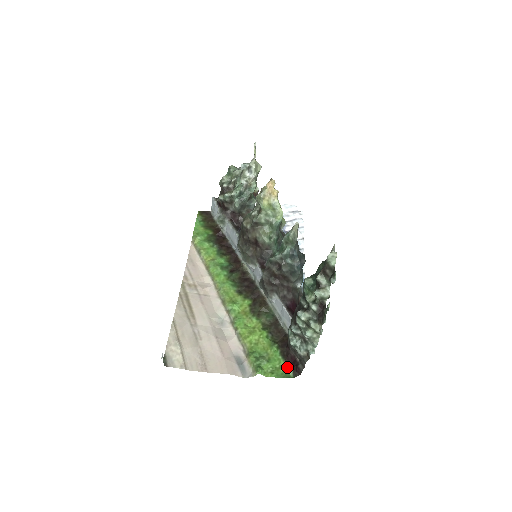
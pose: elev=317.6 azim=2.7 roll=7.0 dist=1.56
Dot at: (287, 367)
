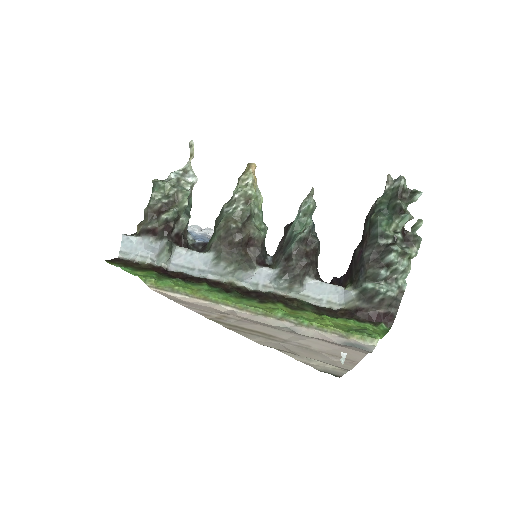
Dot at: (376, 326)
